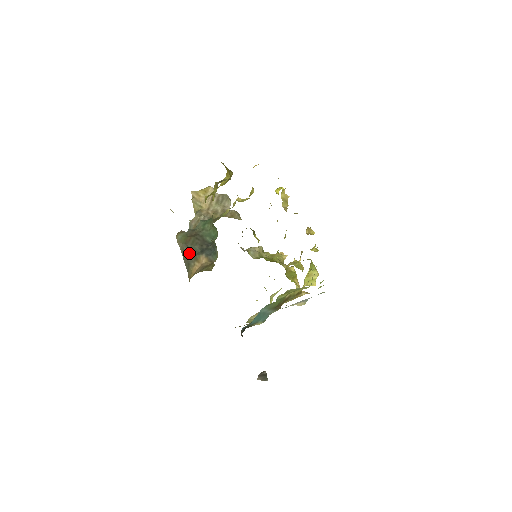
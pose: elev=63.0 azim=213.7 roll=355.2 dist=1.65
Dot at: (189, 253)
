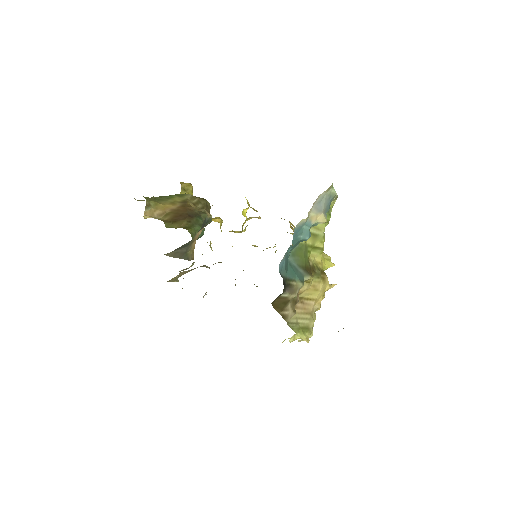
Dot at: (182, 249)
